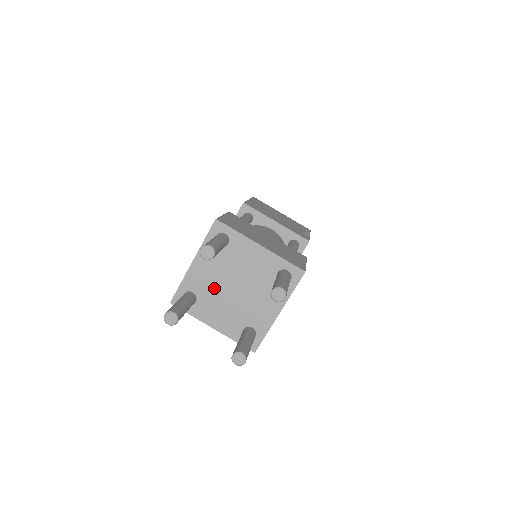
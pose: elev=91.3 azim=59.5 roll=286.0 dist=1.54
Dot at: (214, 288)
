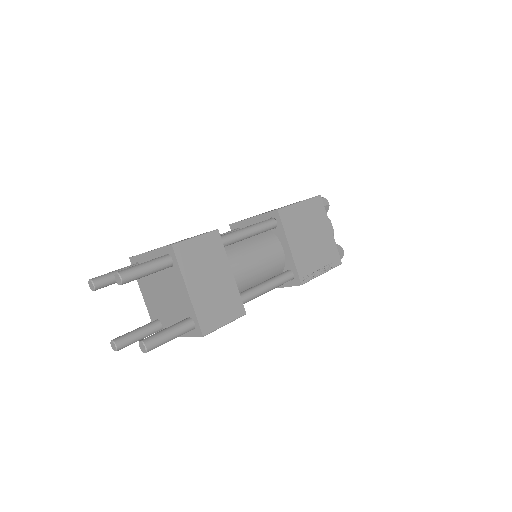
Dot at: (153, 280)
